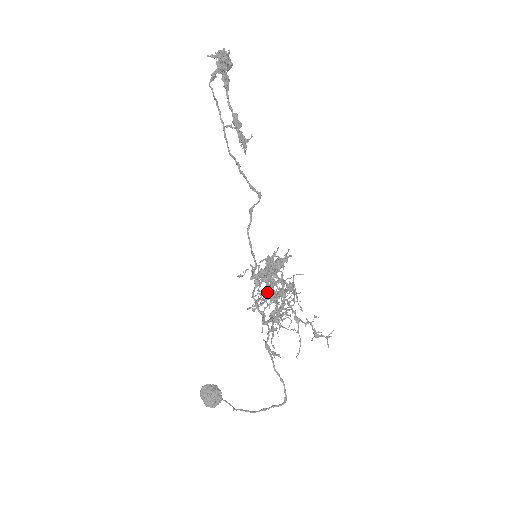
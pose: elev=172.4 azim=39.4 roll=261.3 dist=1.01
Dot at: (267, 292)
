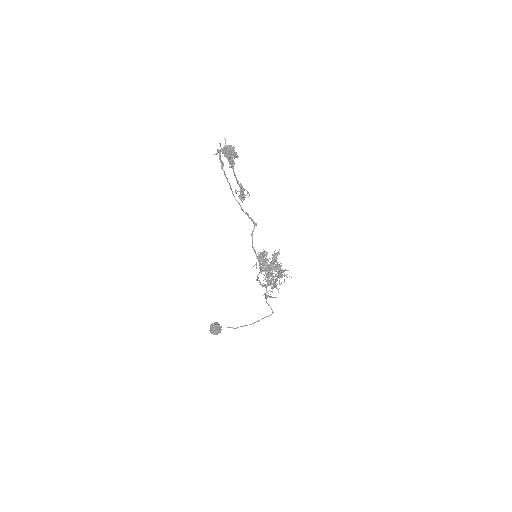
Dot at: (271, 273)
